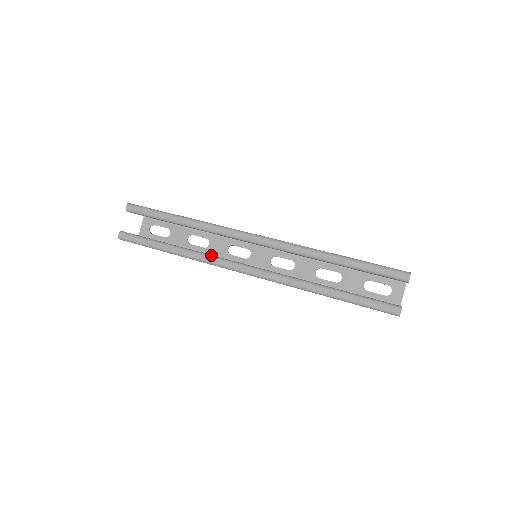
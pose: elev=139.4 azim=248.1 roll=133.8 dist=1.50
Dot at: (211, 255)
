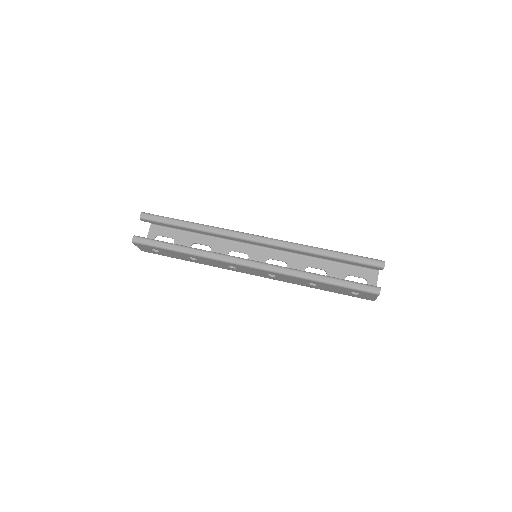
Dot at: (219, 253)
